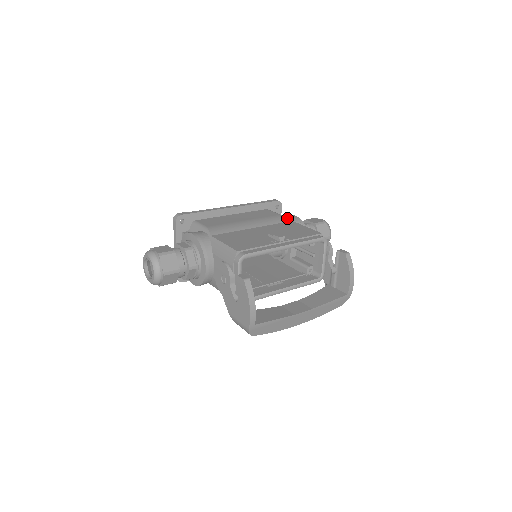
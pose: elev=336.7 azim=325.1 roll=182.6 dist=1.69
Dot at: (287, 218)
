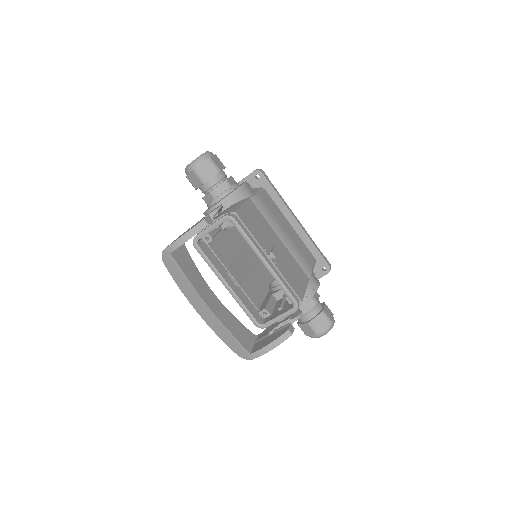
Dot at: (310, 274)
